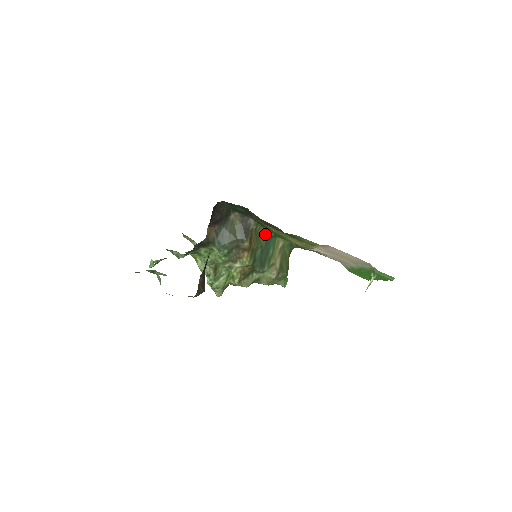
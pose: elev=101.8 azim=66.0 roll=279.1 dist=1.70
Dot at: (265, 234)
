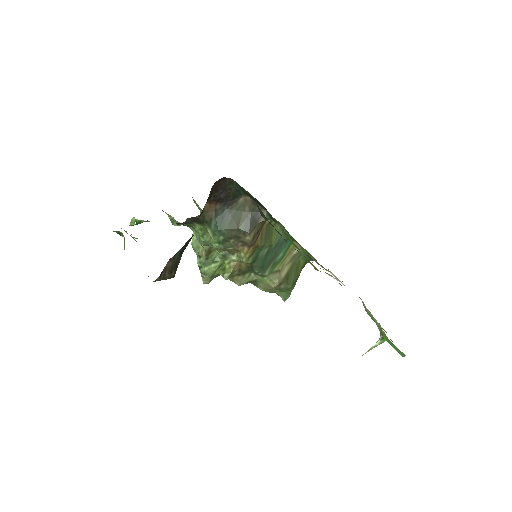
Dot at: (280, 233)
